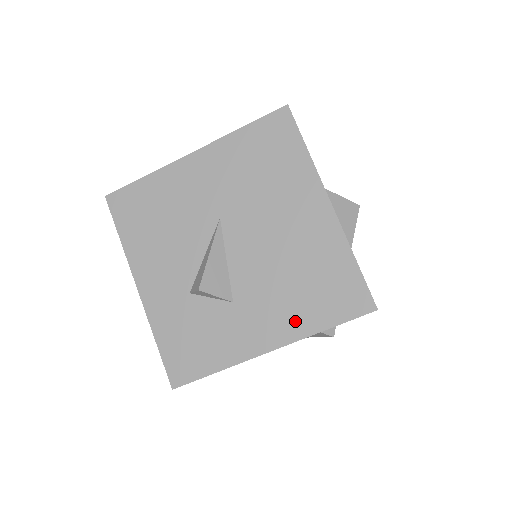
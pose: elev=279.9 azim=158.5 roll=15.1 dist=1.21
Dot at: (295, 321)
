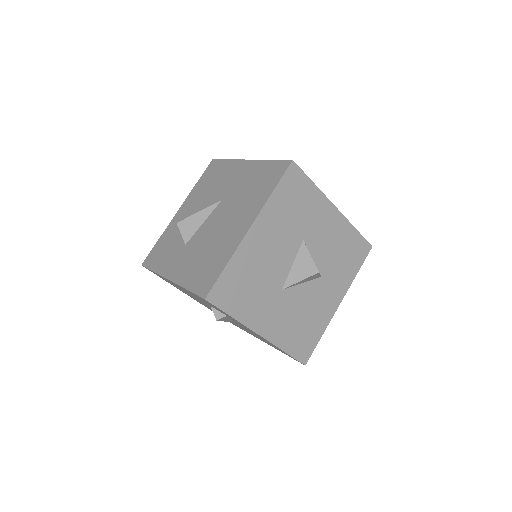
Dot at: (186, 274)
